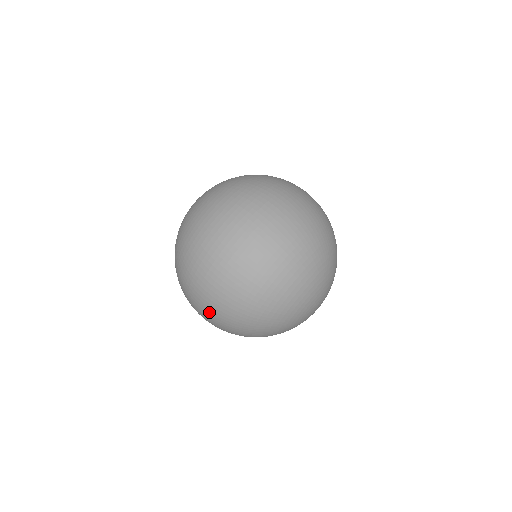
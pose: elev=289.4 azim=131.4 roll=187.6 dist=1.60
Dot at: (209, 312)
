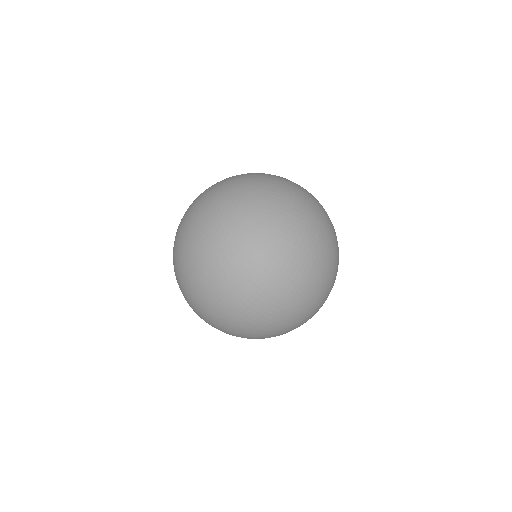
Dot at: occluded
